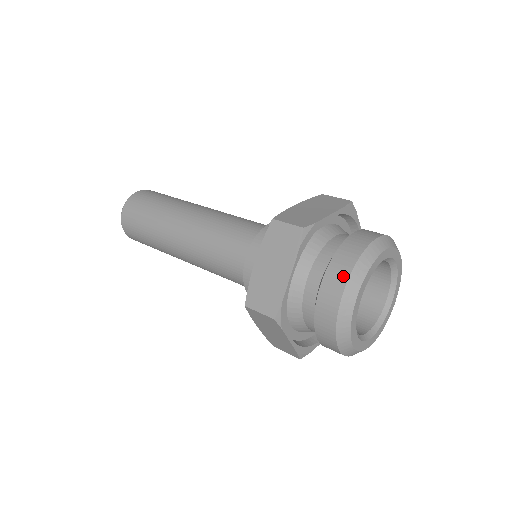
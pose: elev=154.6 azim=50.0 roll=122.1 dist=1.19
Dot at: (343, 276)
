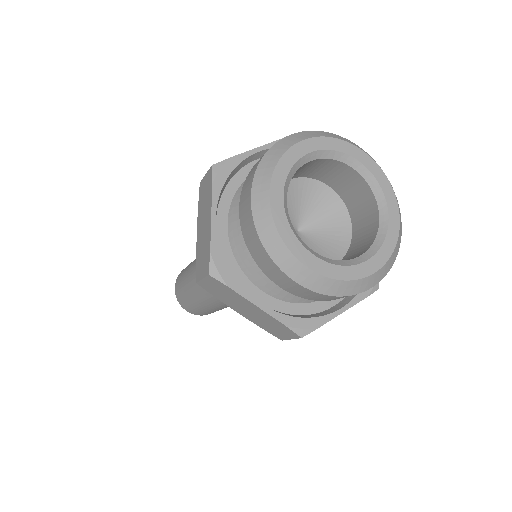
Dot at: occluded
